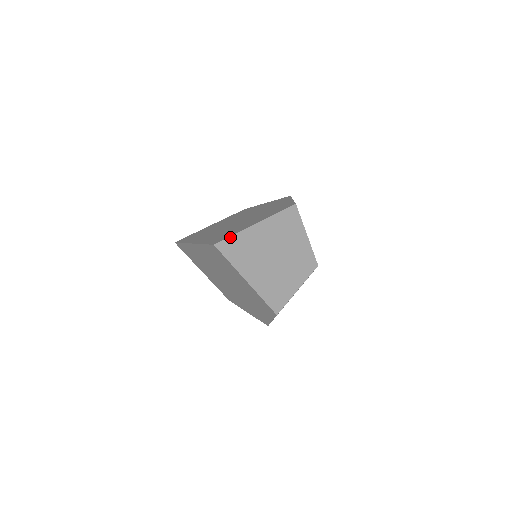
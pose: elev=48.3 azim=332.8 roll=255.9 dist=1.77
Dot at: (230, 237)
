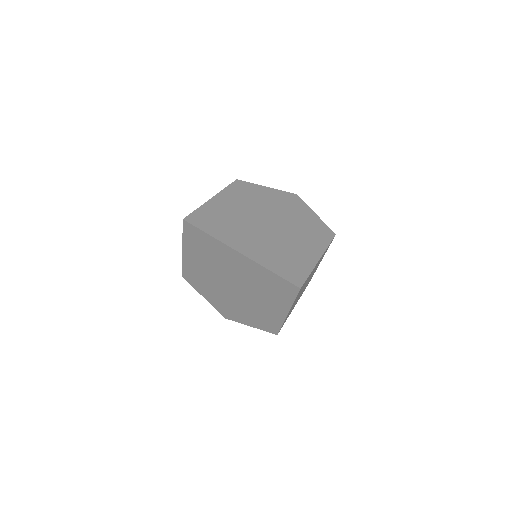
Dot at: occluded
